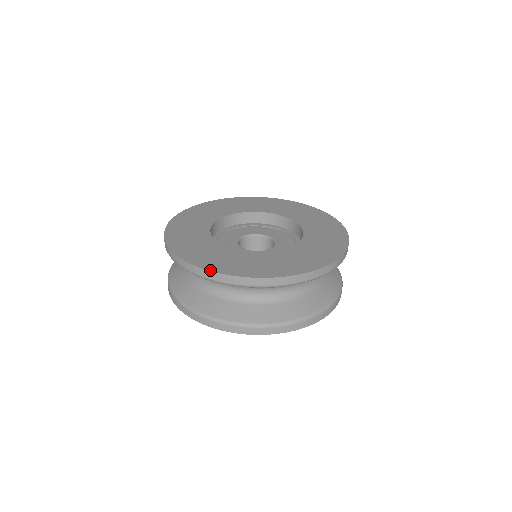
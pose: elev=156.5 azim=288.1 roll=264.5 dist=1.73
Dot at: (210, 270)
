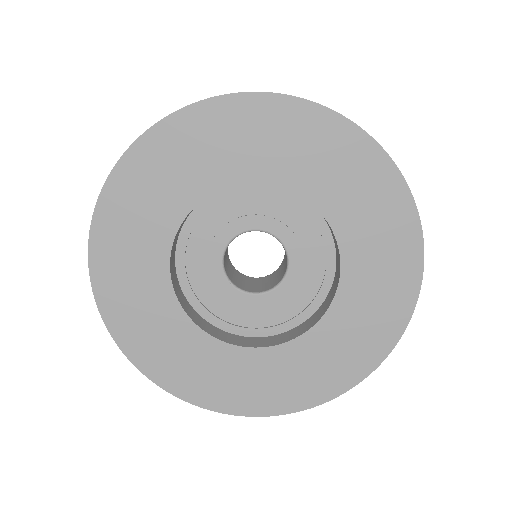
Dot at: (144, 374)
